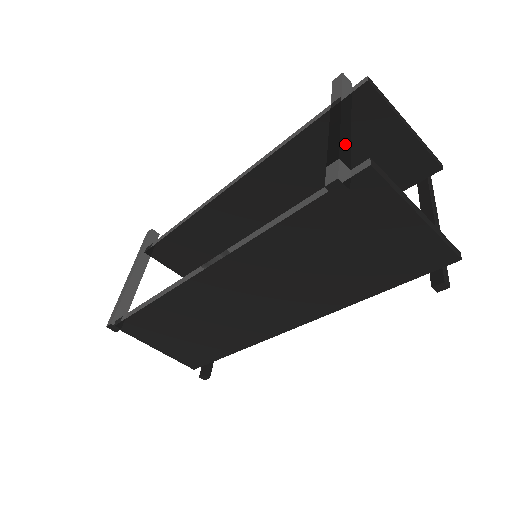
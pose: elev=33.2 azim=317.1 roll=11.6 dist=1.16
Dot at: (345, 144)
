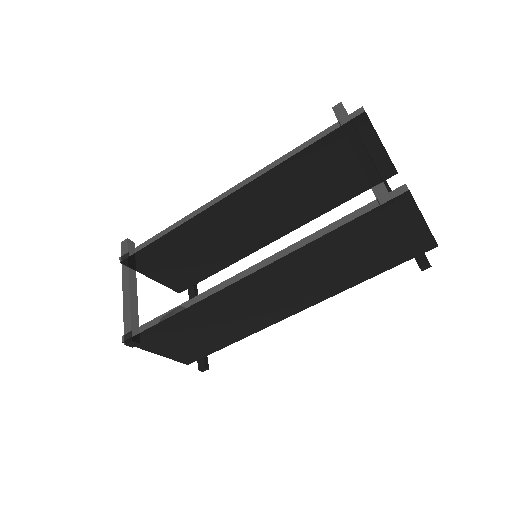
Dot at: (377, 171)
